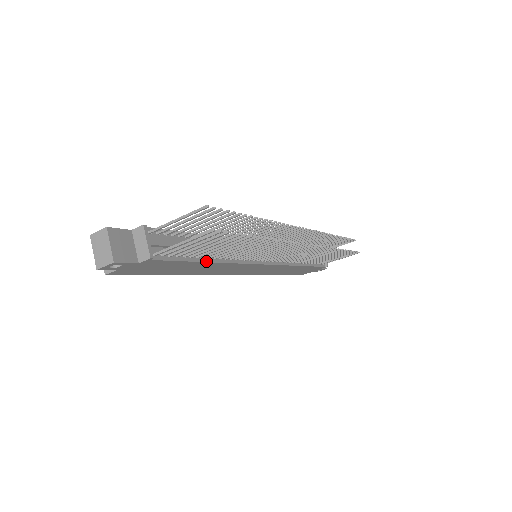
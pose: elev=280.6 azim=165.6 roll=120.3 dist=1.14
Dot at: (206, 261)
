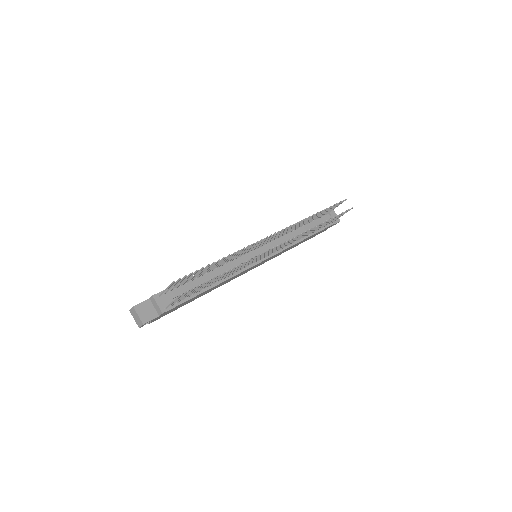
Dot at: (206, 290)
